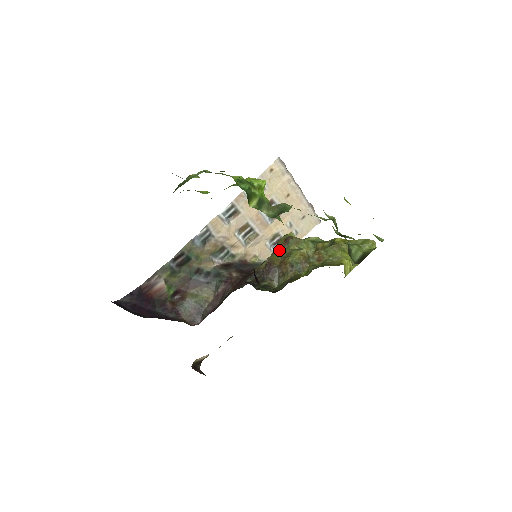
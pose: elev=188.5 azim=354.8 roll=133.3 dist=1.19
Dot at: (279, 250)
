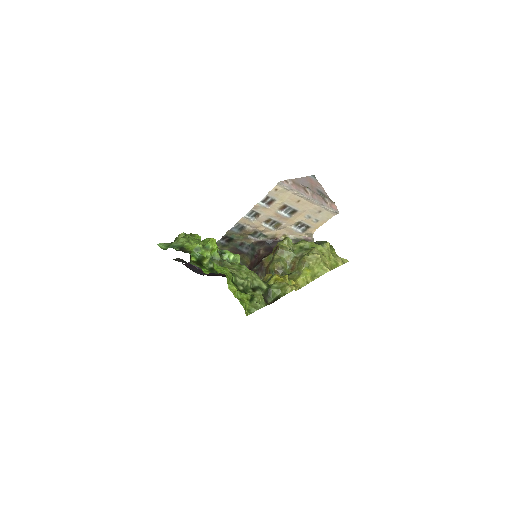
Dot at: (273, 253)
